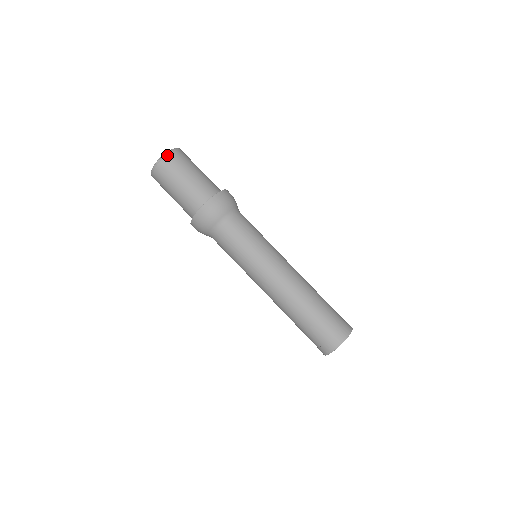
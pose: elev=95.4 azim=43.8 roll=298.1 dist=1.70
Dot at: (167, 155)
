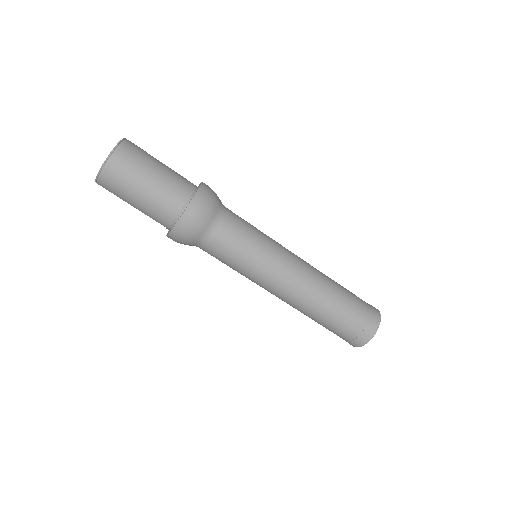
Dot at: (118, 148)
